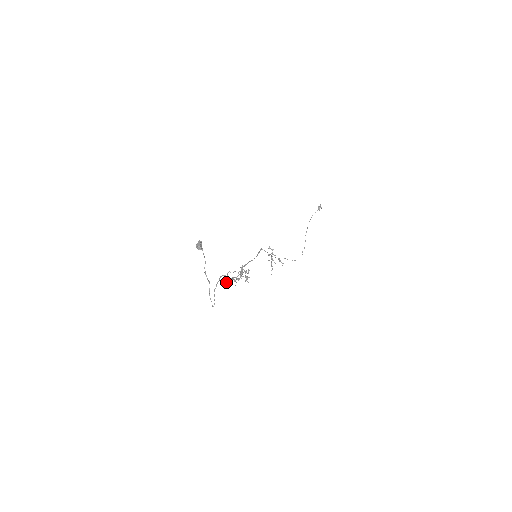
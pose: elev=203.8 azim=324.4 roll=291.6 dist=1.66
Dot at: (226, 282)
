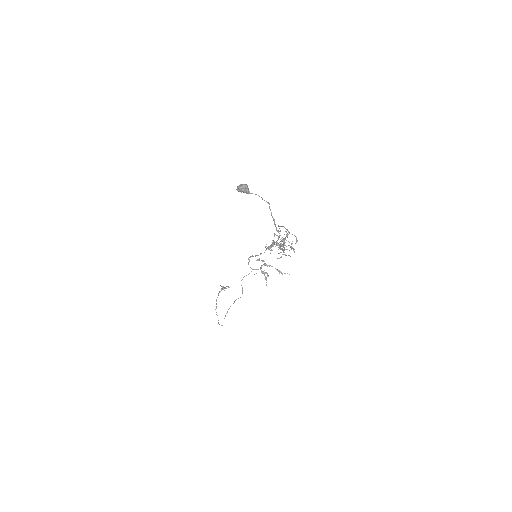
Dot at: (287, 233)
